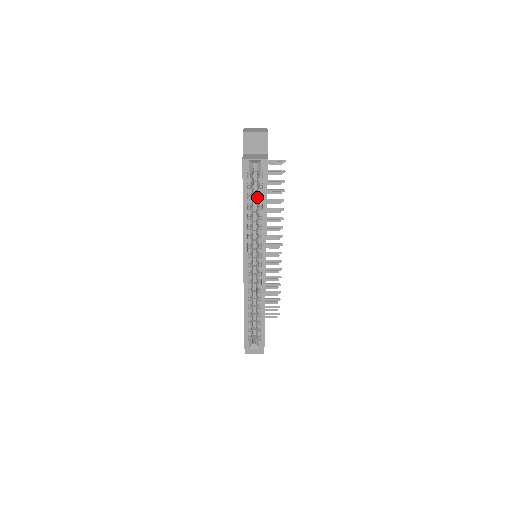
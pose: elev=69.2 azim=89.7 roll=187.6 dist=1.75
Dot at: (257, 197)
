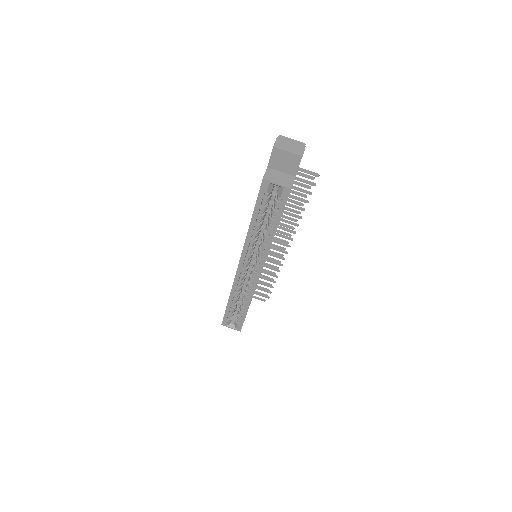
Dot at: (270, 214)
